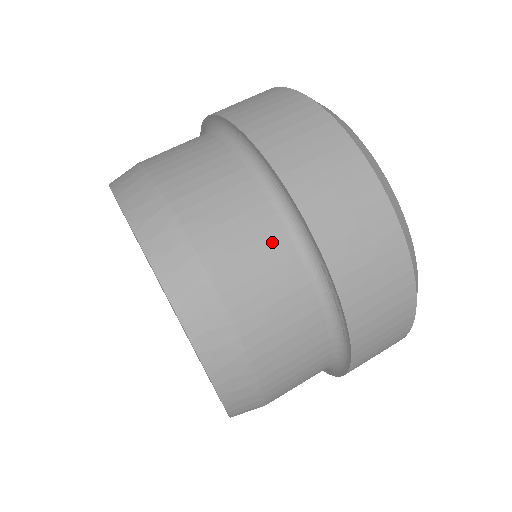
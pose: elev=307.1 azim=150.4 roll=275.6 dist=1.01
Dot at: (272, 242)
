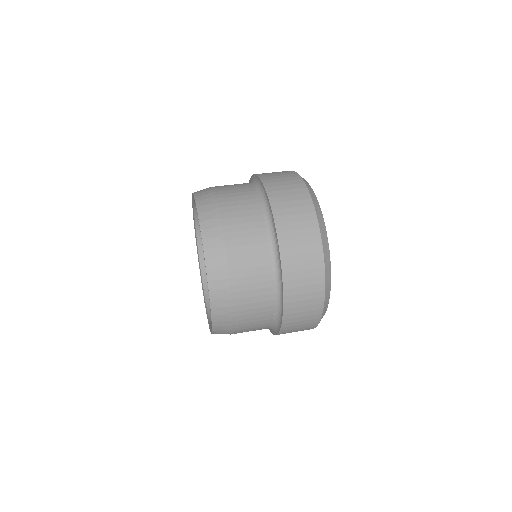
Dot at: (249, 197)
